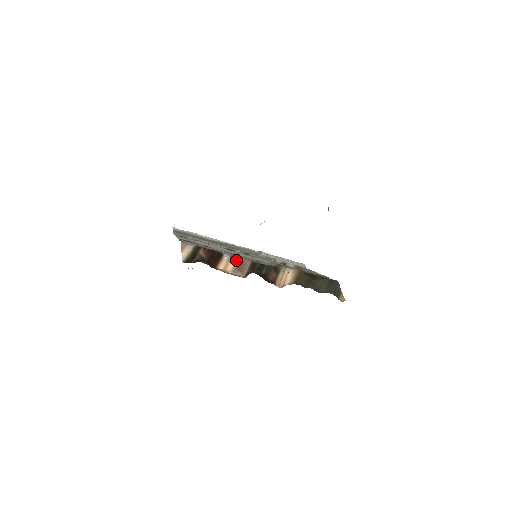
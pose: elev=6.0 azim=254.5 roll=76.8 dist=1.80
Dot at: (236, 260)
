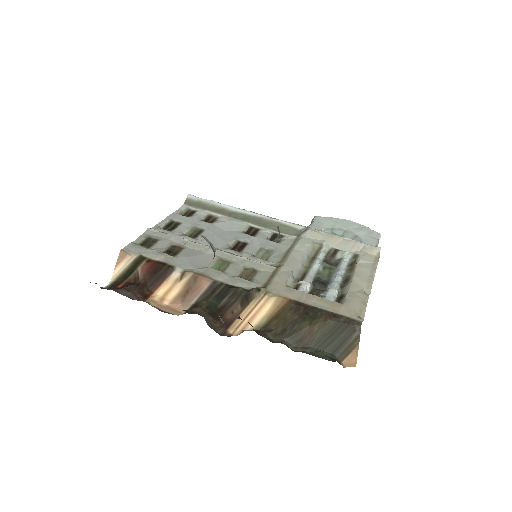
Dot at: (188, 280)
